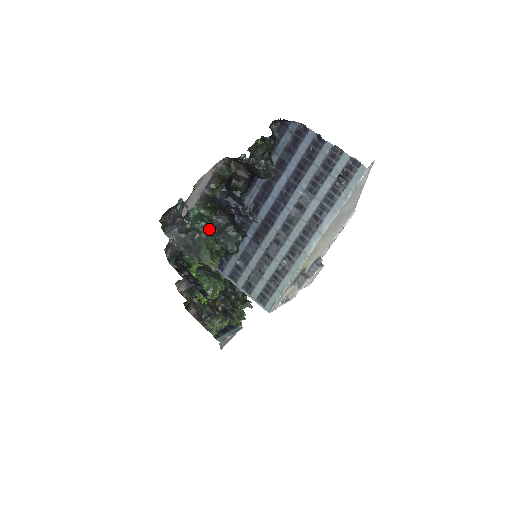
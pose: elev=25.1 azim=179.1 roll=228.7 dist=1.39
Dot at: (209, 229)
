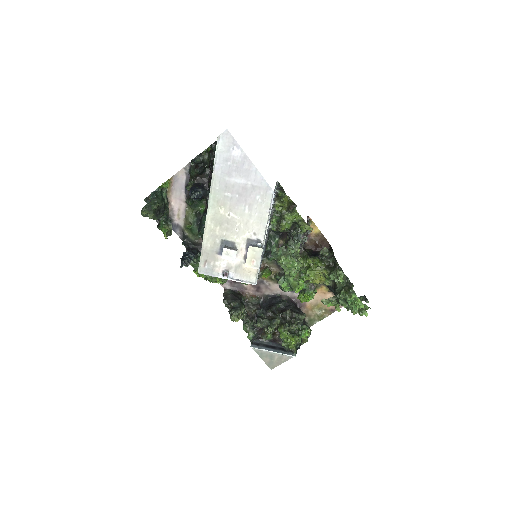
Dot at: (154, 196)
